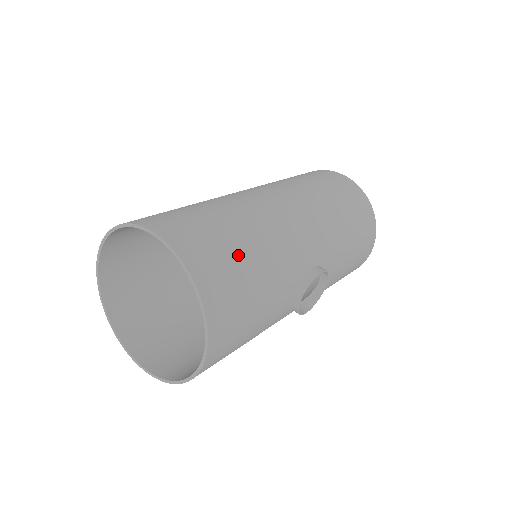
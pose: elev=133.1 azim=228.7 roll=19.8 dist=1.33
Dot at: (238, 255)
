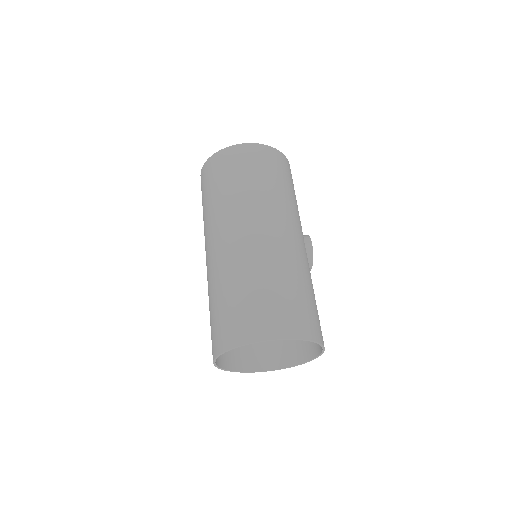
Dot at: (302, 299)
